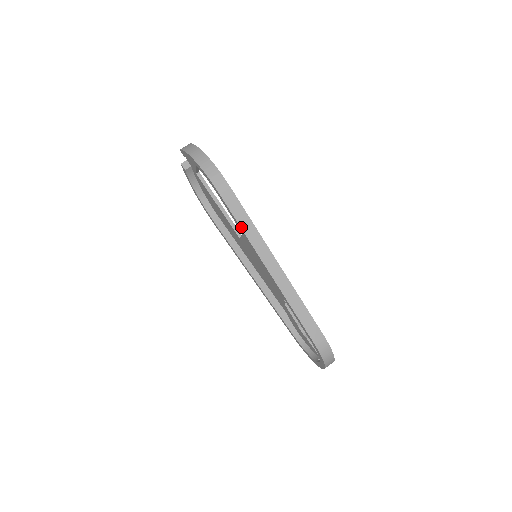
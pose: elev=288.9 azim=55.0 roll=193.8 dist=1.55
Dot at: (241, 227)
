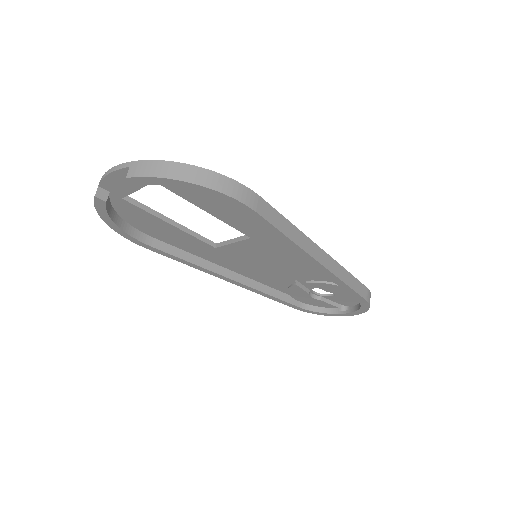
Dot at: (287, 236)
